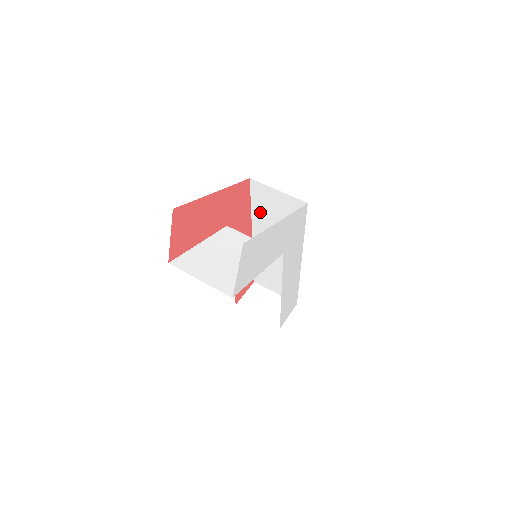
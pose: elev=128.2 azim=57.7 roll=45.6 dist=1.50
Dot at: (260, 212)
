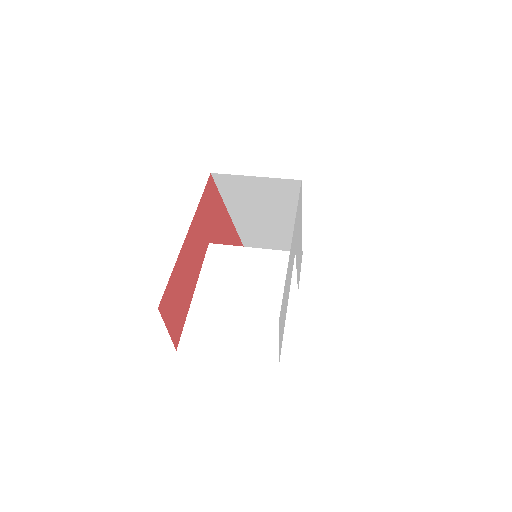
Dot at: (235, 198)
